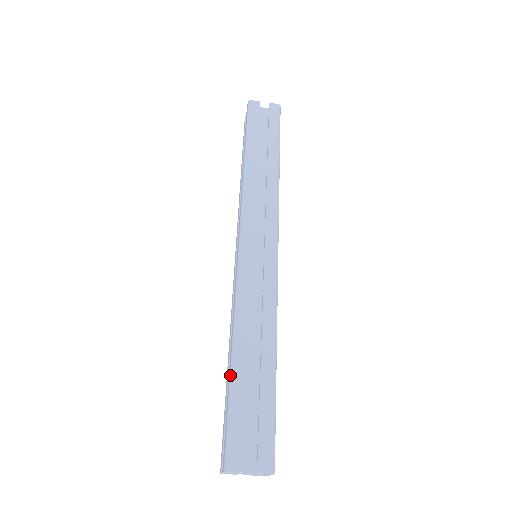
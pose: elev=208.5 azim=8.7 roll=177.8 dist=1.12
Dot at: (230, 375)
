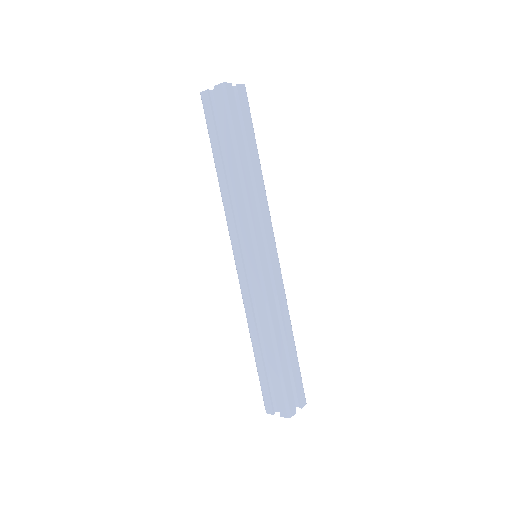
Dot at: (255, 358)
